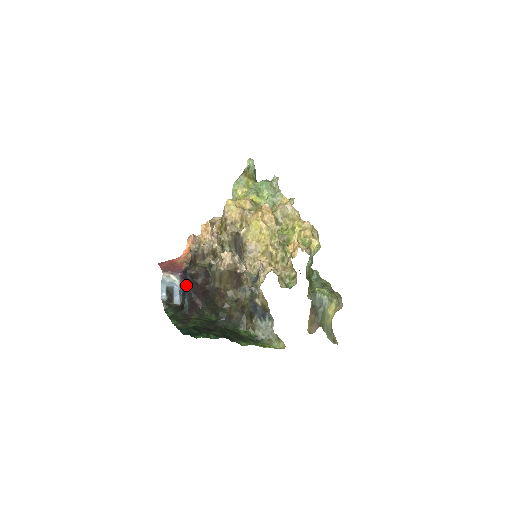
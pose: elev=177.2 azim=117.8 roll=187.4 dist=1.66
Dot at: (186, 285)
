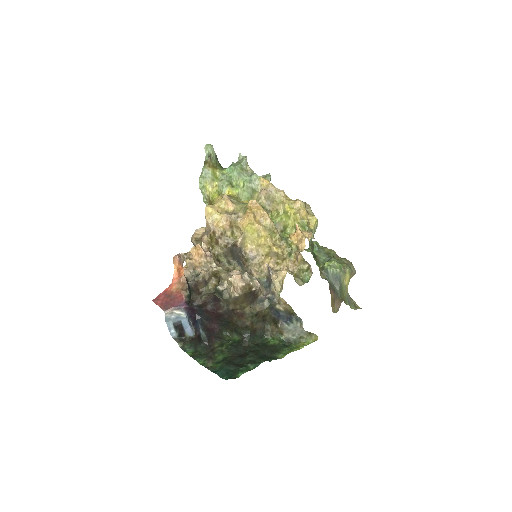
Dot at: (194, 314)
